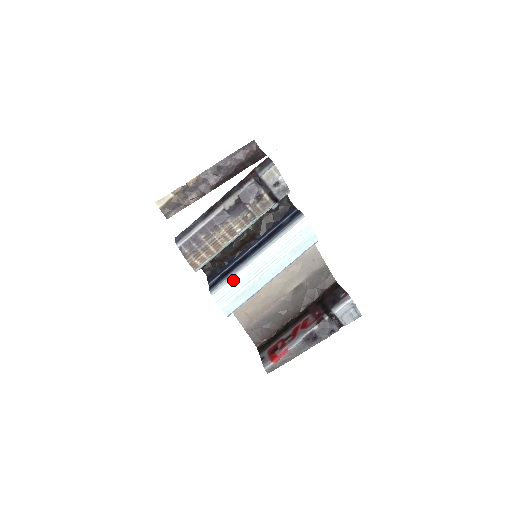
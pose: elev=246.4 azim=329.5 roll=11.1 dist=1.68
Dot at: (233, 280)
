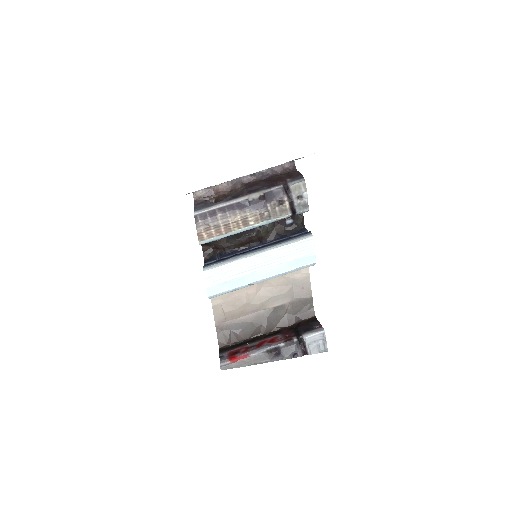
Dot at: (228, 265)
